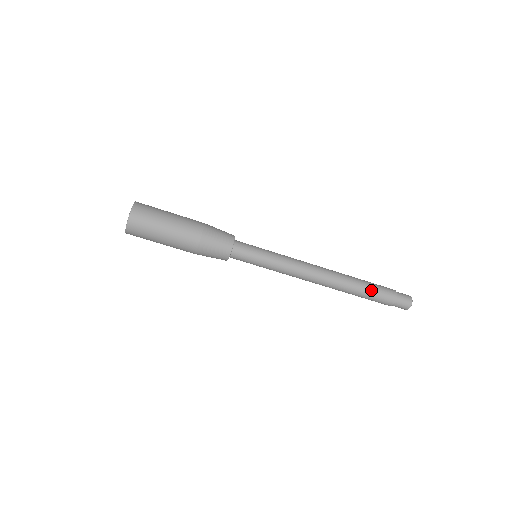
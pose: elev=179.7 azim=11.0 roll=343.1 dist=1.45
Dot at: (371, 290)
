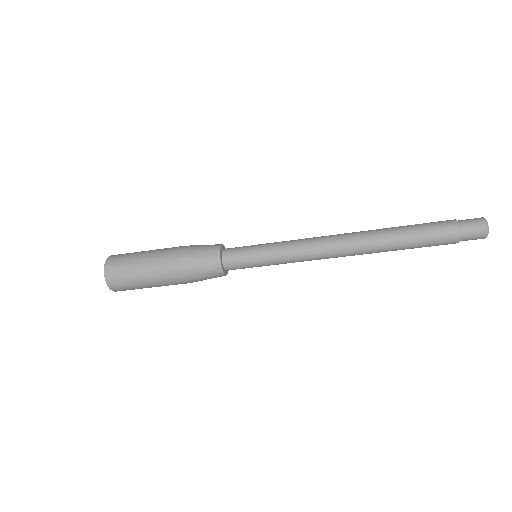
Dot at: (418, 244)
